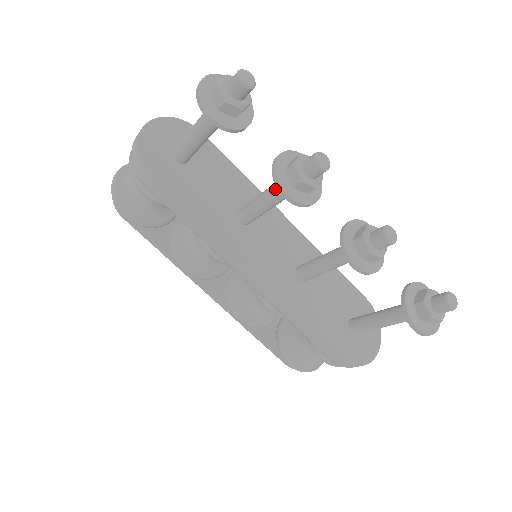
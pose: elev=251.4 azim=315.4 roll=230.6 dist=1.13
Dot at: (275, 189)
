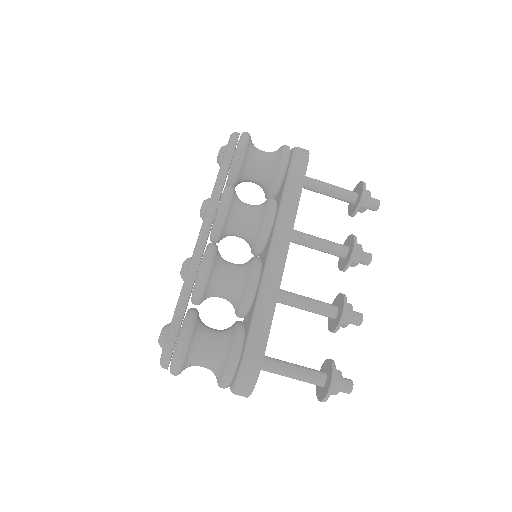
Dot at: (335, 243)
